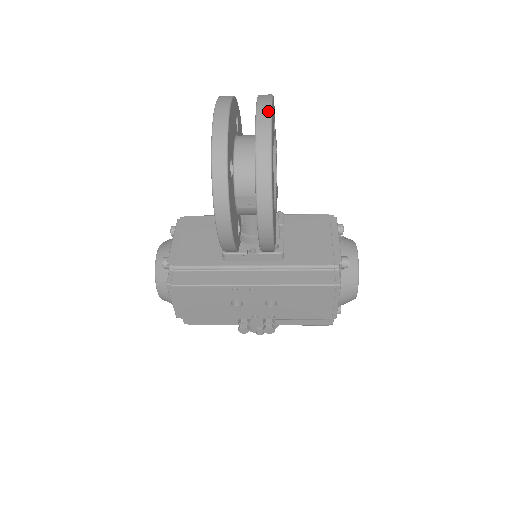
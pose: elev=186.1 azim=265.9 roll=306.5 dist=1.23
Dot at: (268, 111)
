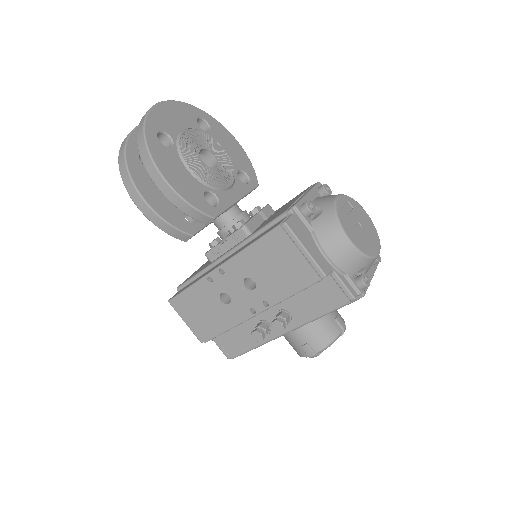
Dot at: (155, 105)
